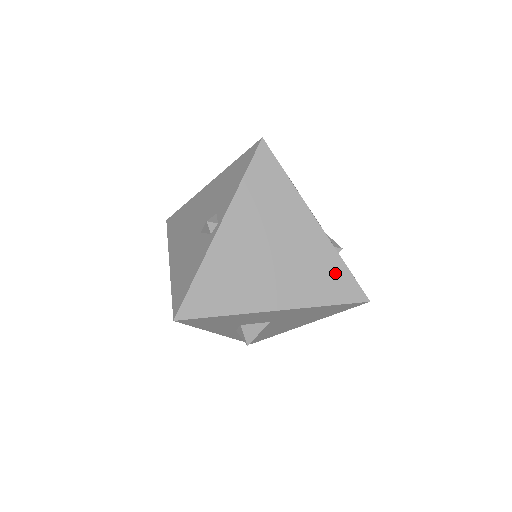
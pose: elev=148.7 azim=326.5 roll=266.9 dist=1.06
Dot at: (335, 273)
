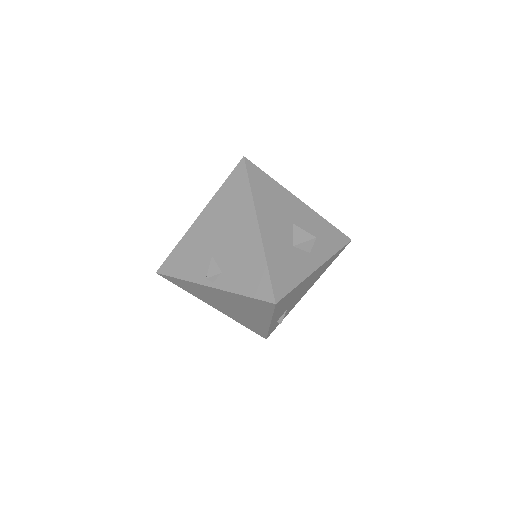
Dot at: (259, 329)
